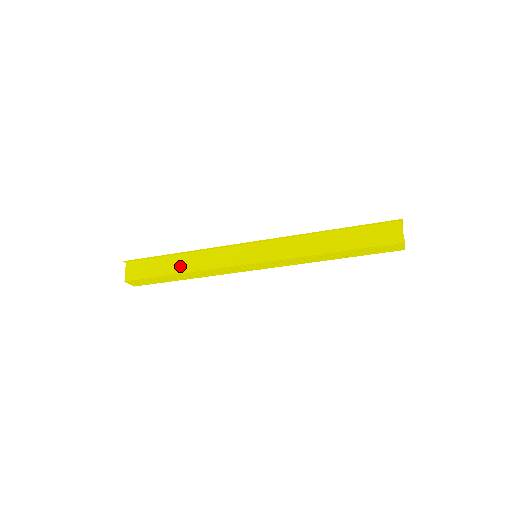
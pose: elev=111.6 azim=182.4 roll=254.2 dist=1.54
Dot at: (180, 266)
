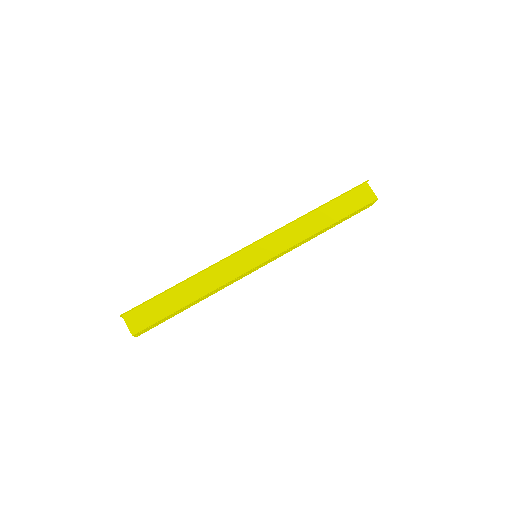
Dot at: (188, 295)
